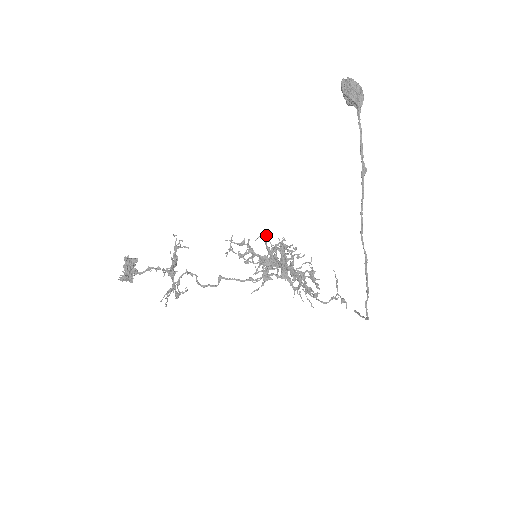
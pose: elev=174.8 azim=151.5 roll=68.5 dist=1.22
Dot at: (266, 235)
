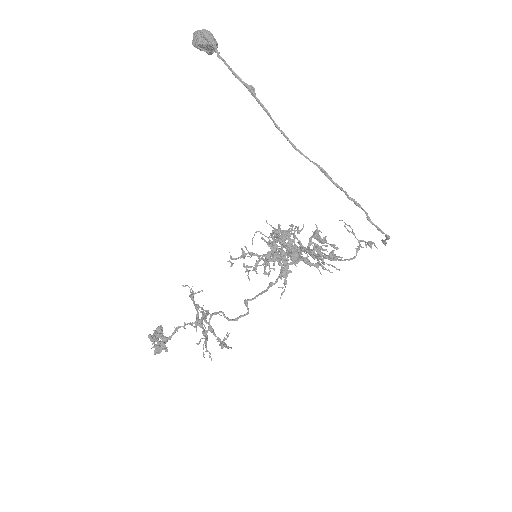
Dot at: occluded
